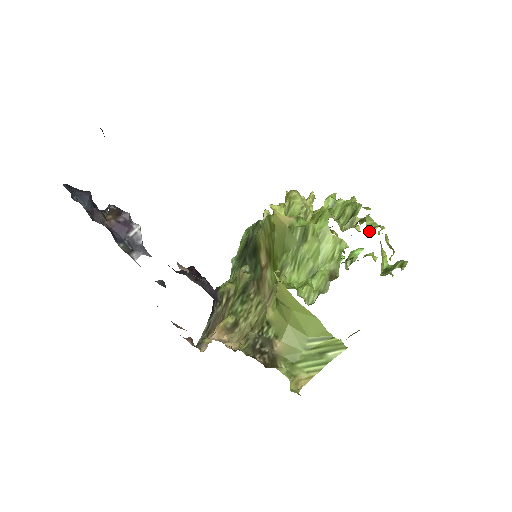
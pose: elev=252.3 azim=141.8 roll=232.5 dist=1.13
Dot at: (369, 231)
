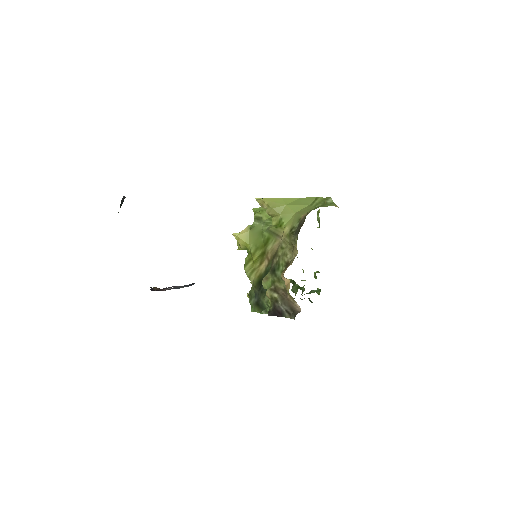
Dot at: occluded
